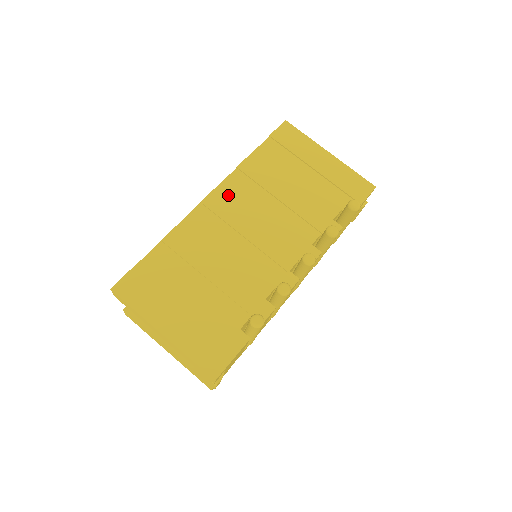
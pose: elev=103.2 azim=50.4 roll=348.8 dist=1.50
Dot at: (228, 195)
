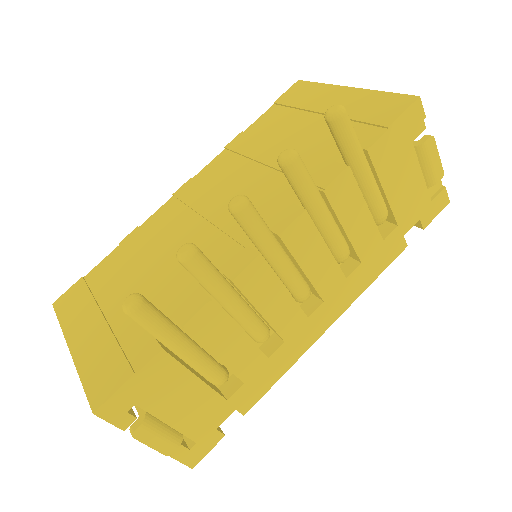
Dot at: (205, 179)
